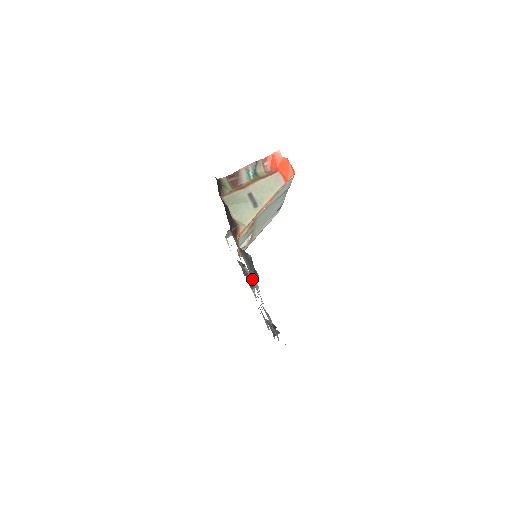
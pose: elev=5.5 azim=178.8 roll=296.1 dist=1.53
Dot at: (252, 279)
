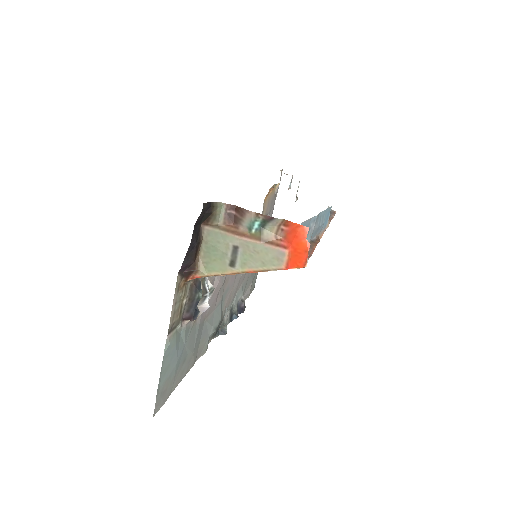
Dot at: occluded
